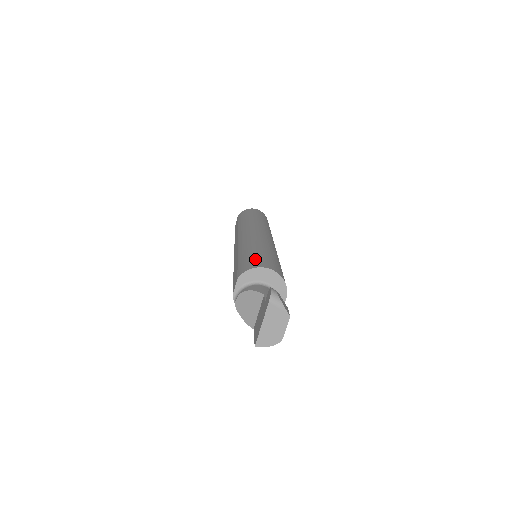
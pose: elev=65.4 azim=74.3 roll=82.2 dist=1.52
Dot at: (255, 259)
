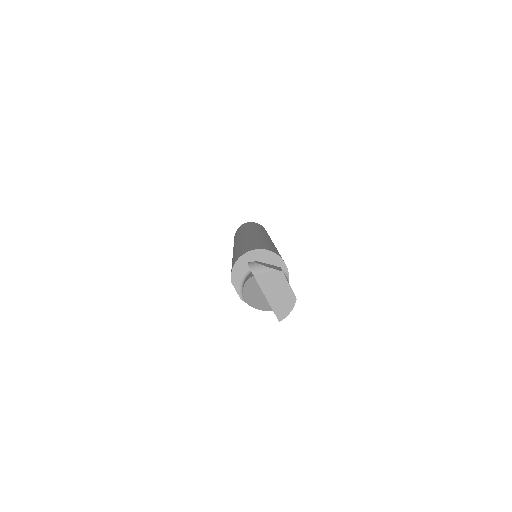
Dot at: (237, 255)
